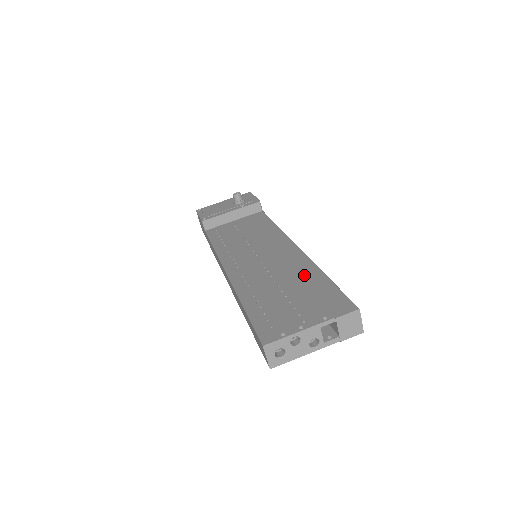
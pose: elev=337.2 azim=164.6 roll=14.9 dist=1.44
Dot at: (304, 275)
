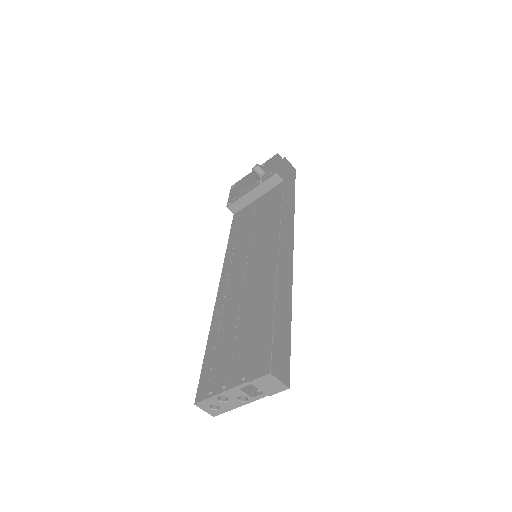
Dot at: (260, 305)
